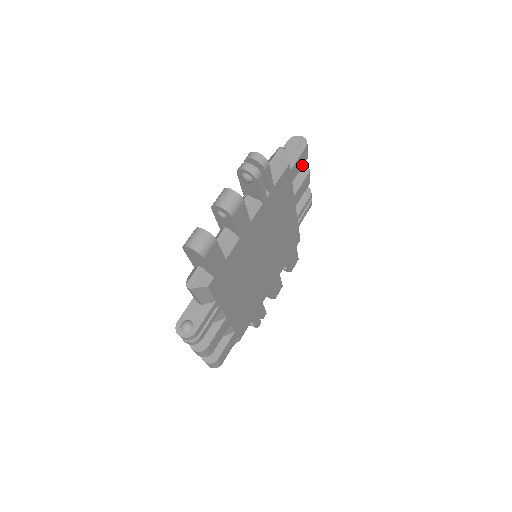
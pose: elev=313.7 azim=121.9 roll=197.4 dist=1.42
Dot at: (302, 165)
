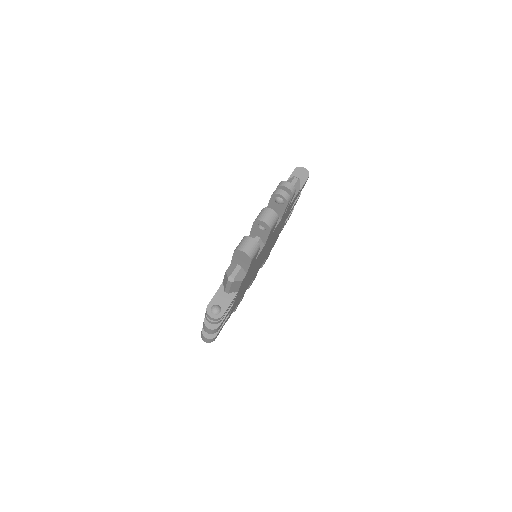
Dot at: (257, 253)
